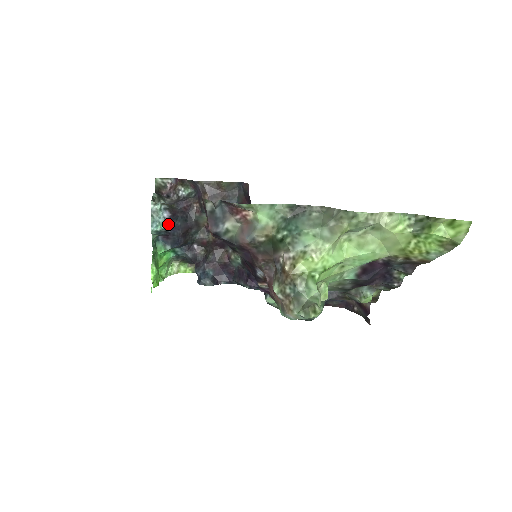
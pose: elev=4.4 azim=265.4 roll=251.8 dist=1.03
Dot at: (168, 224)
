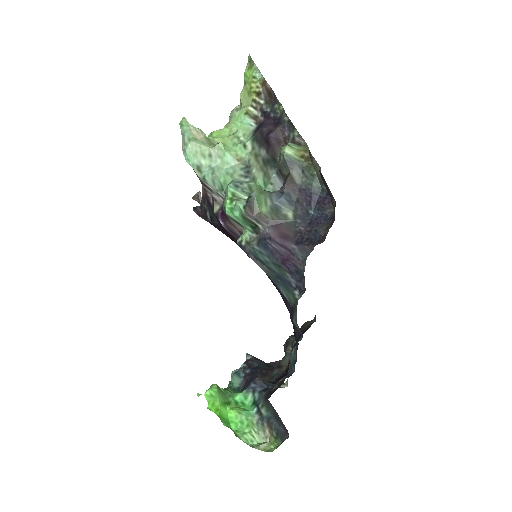
Dot at: (247, 364)
